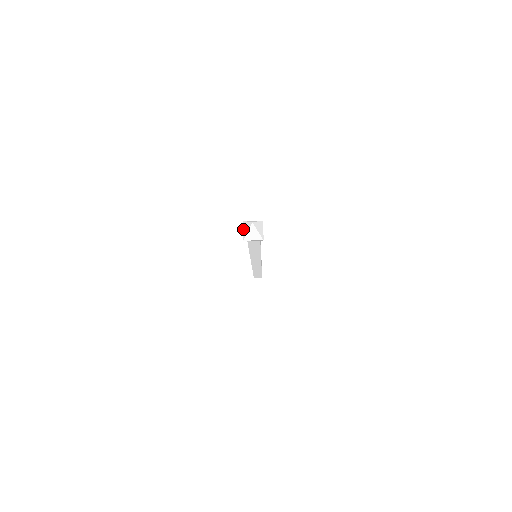
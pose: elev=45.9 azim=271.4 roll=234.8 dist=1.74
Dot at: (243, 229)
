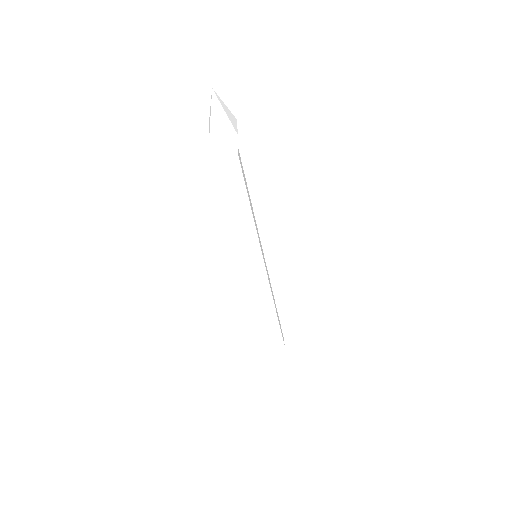
Dot at: occluded
